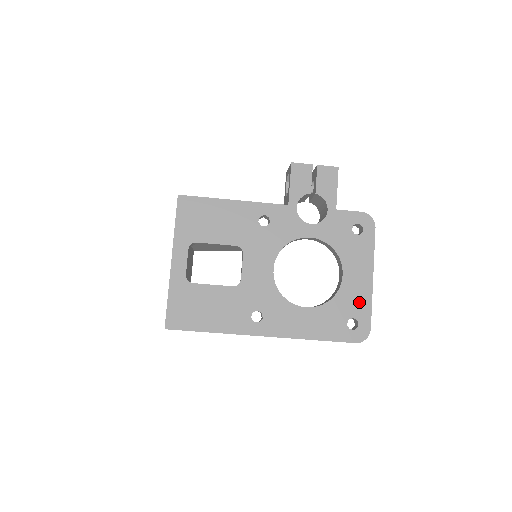
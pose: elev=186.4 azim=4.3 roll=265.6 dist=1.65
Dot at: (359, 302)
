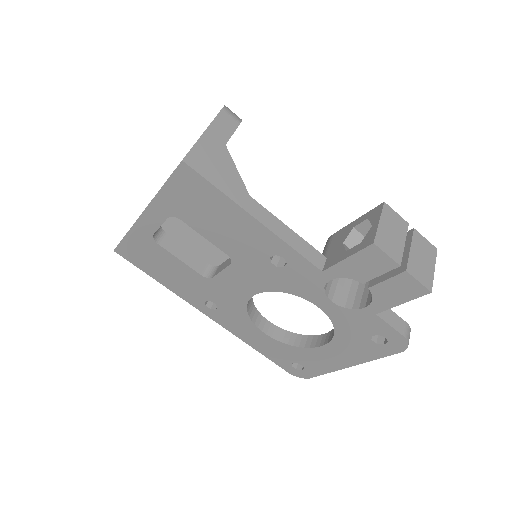
Dot at: (318, 365)
